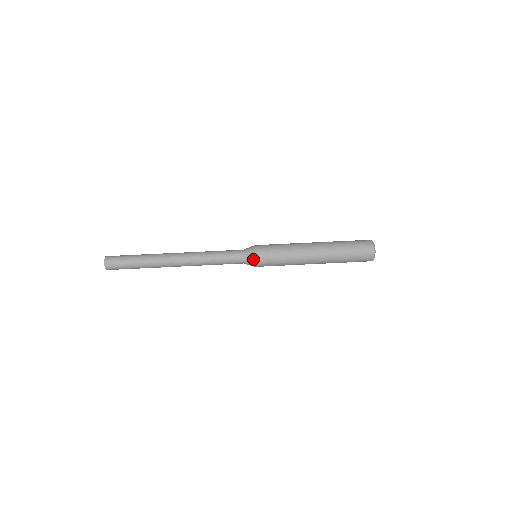
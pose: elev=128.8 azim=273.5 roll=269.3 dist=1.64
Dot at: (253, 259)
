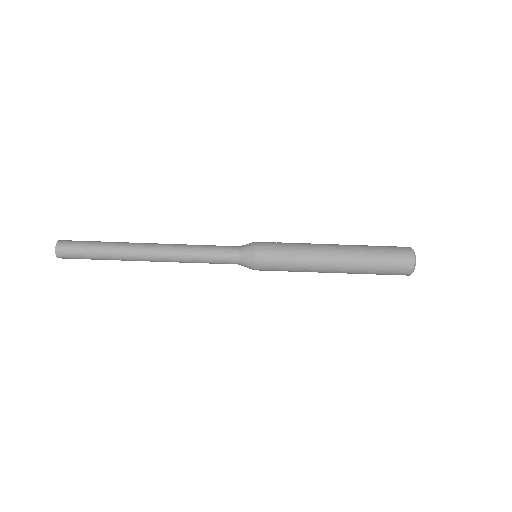
Dot at: (251, 266)
